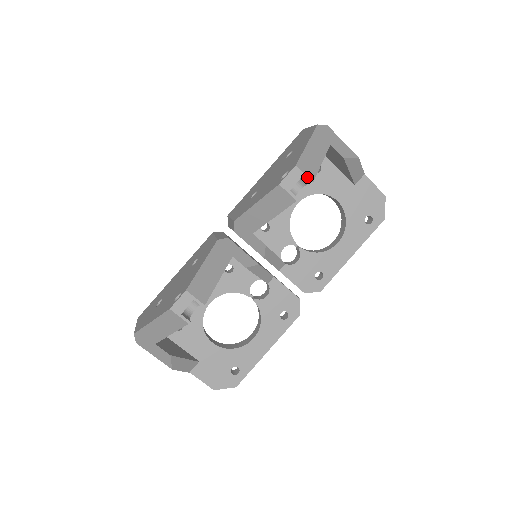
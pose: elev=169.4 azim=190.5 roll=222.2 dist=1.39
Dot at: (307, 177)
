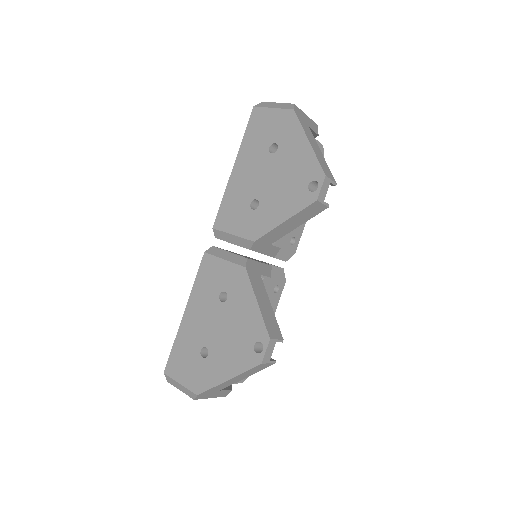
Dot at: (333, 181)
